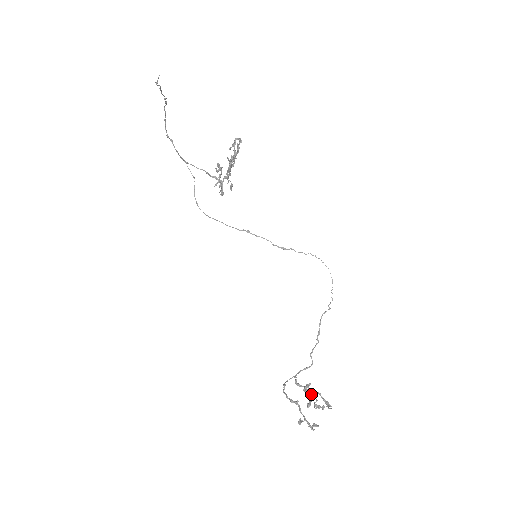
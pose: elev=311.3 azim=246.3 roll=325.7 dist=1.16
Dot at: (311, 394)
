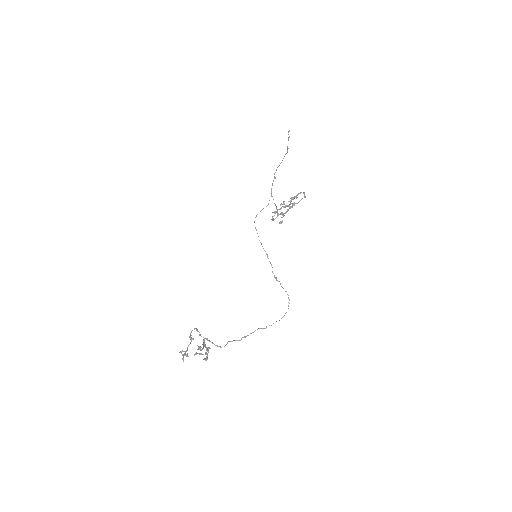
Dot at: occluded
